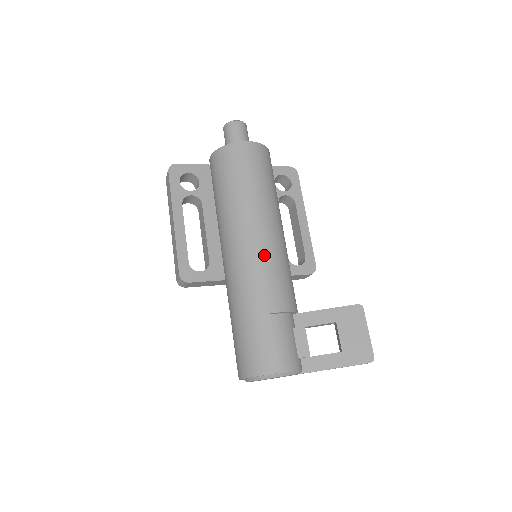
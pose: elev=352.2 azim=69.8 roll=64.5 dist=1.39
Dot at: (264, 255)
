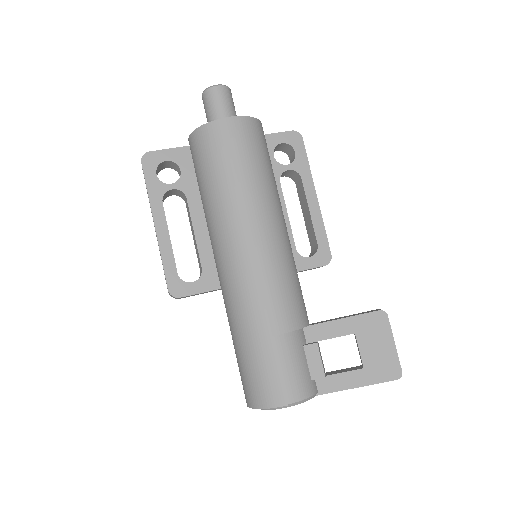
Dot at: (261, 265)
